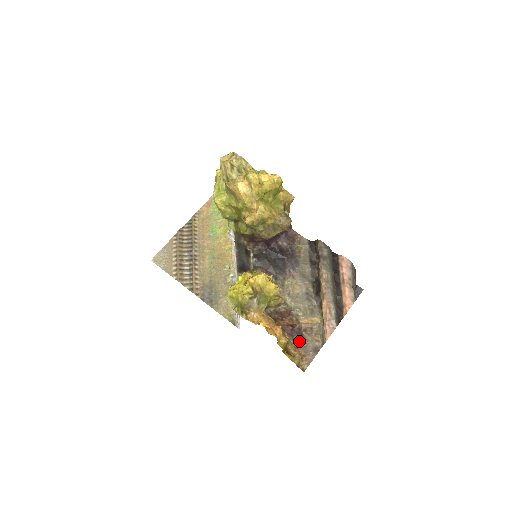
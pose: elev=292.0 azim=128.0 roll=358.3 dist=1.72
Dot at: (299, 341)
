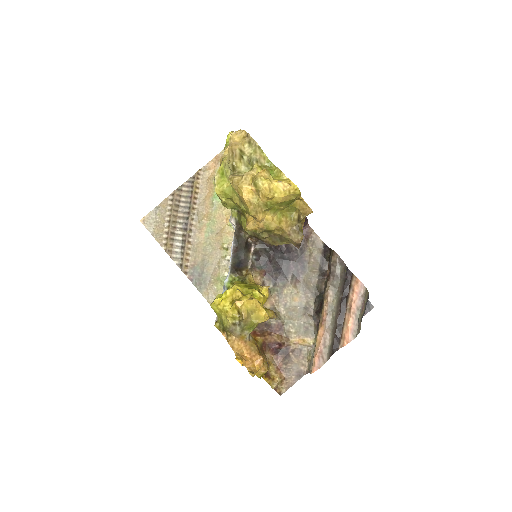
Dot at: (283, 362)
